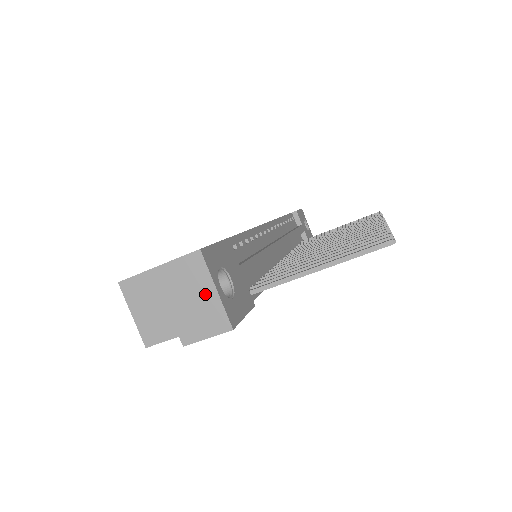
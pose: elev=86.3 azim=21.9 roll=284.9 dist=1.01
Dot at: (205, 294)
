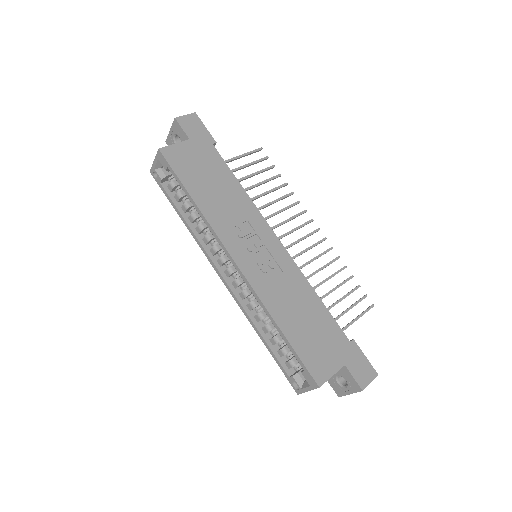
Dot at: occluded
